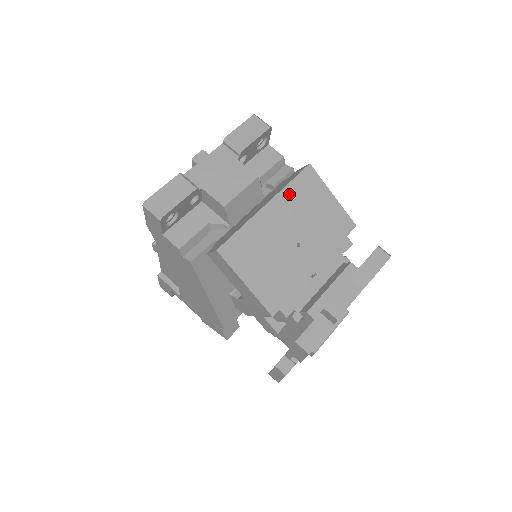
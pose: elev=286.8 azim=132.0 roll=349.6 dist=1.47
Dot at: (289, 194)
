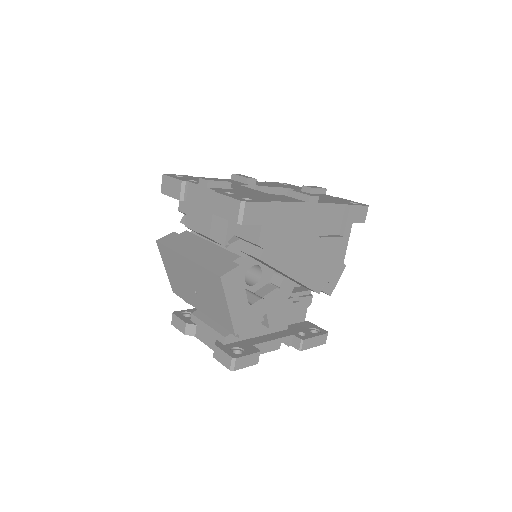
Dot at: (200, 270)
